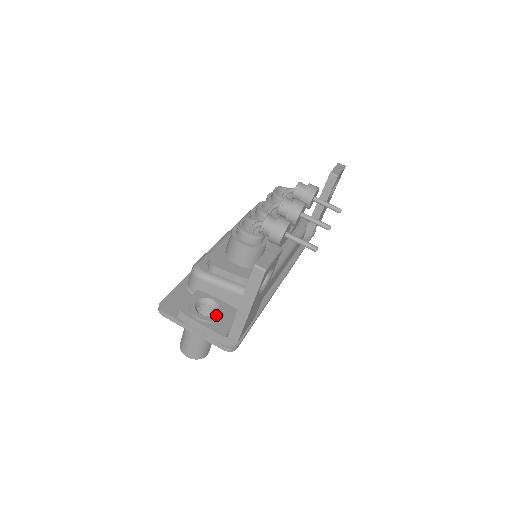
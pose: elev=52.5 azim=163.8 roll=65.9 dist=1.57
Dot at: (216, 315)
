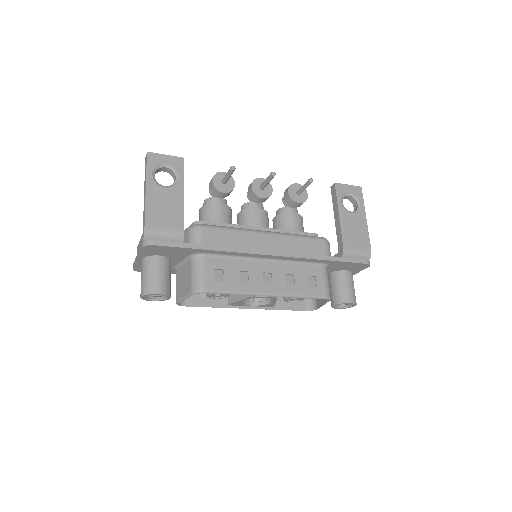
Dot at: occluded
